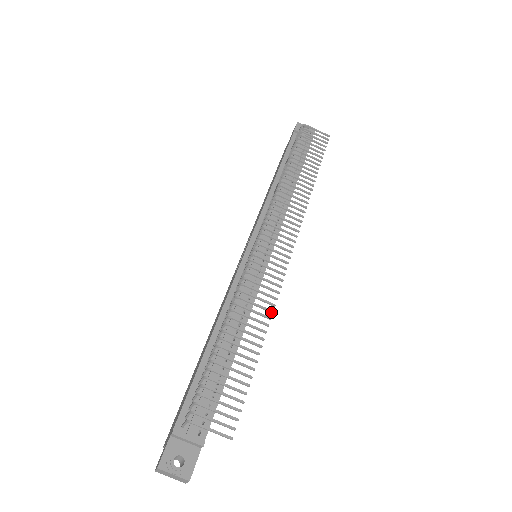
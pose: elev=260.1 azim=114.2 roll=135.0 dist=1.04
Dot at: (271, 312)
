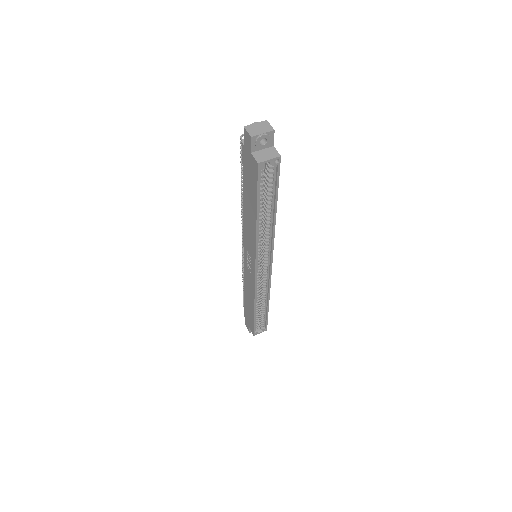
Dot at: occluded
